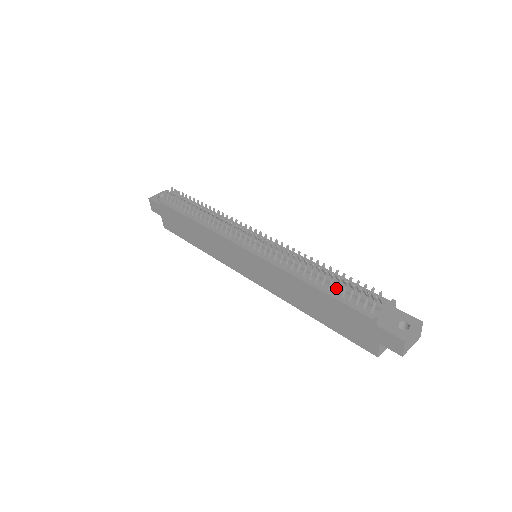
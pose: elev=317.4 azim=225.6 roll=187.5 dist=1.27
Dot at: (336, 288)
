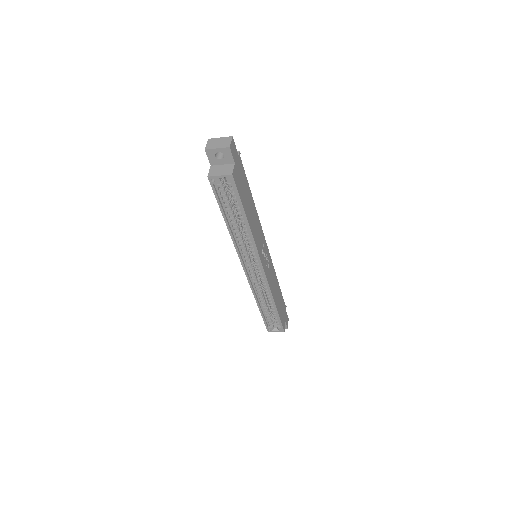
Dot at: occluded
